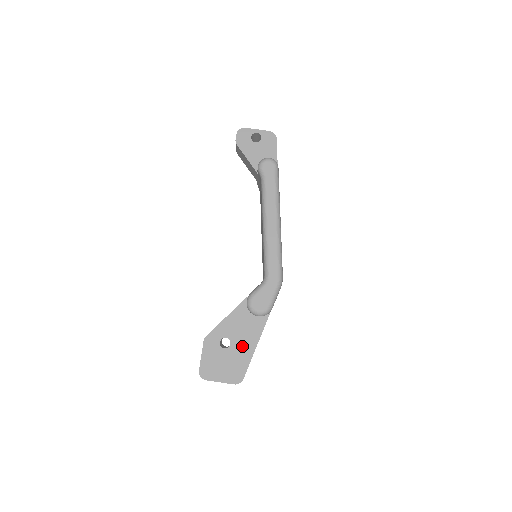
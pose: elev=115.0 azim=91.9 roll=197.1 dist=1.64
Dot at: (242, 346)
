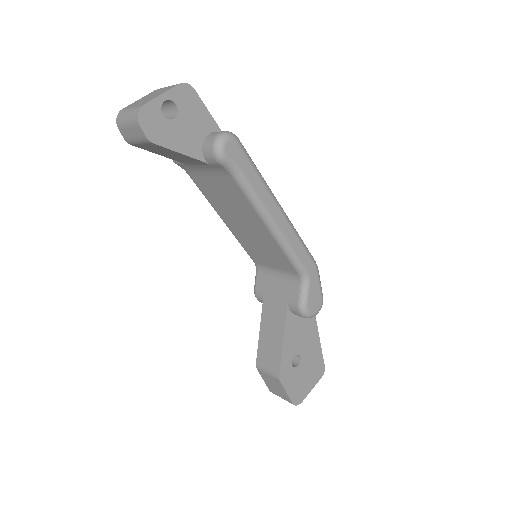
Dot at: (309, 347)
